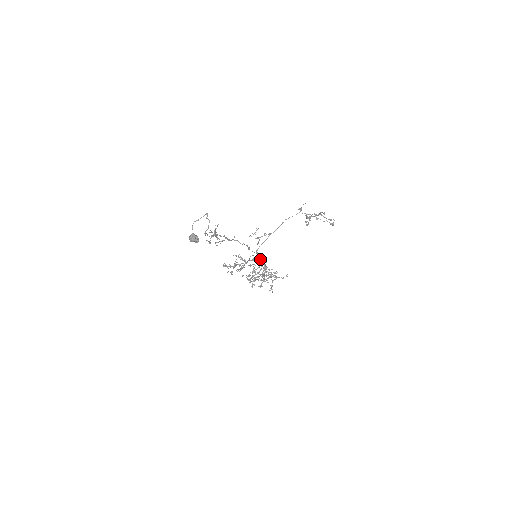
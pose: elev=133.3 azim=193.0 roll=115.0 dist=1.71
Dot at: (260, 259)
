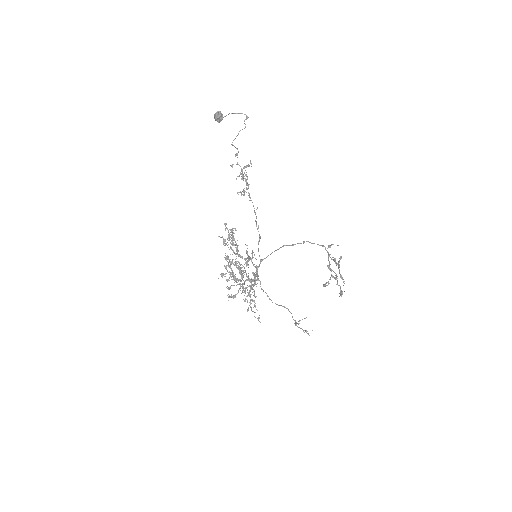
Dot at: (257, 269)
